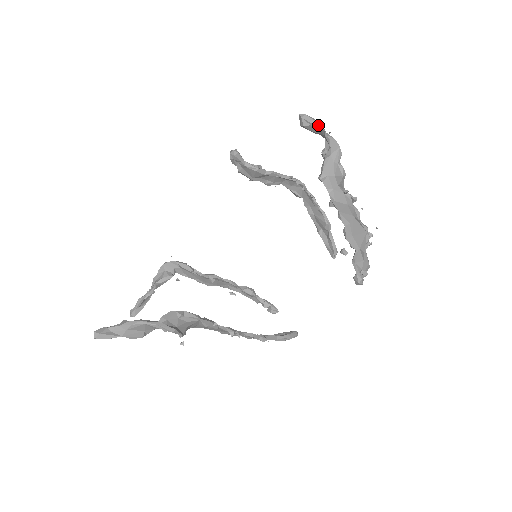
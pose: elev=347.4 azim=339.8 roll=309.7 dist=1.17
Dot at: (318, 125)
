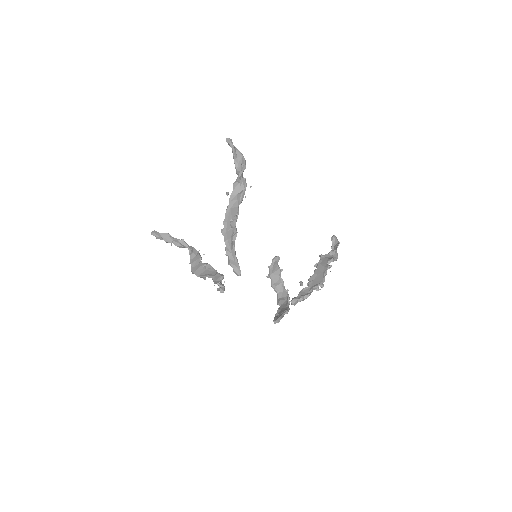
Dot at: (338, 242)
